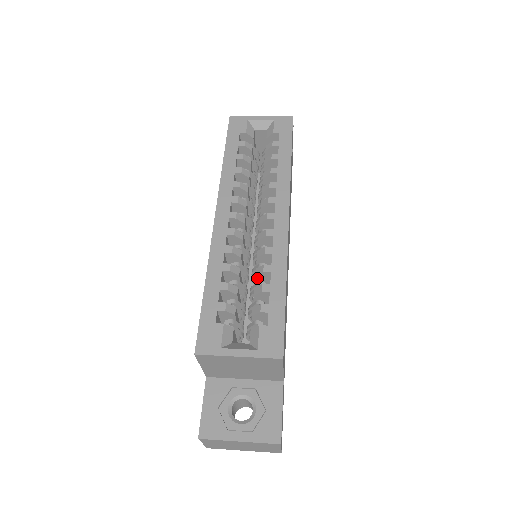
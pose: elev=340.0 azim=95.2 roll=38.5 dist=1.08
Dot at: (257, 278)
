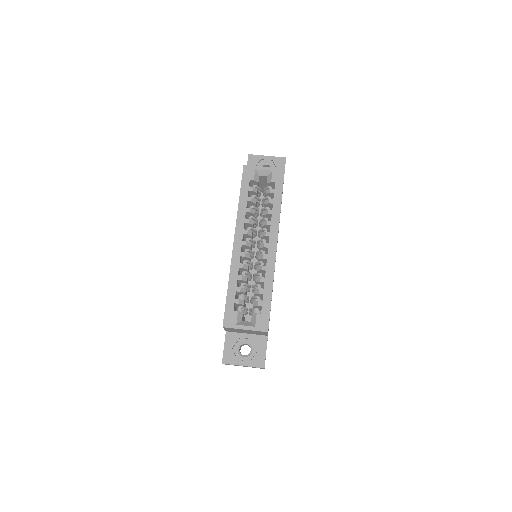
Dot at: (257, 283)
